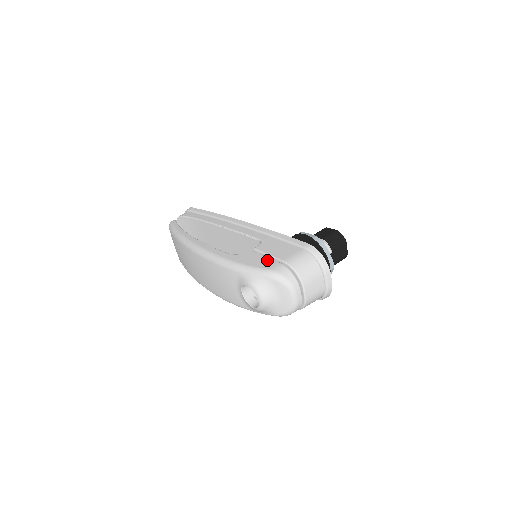
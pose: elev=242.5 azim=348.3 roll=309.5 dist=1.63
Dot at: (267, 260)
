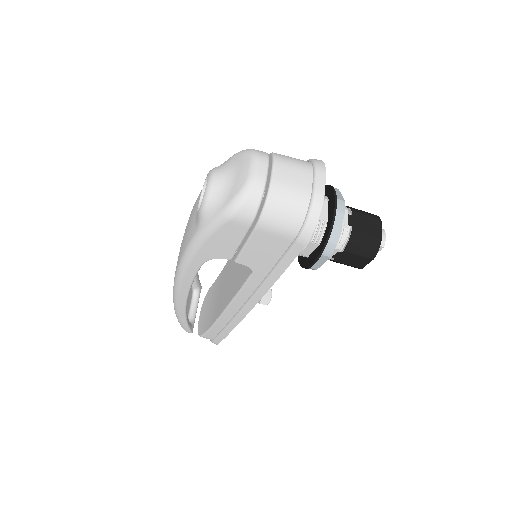
Dot at: occluded
